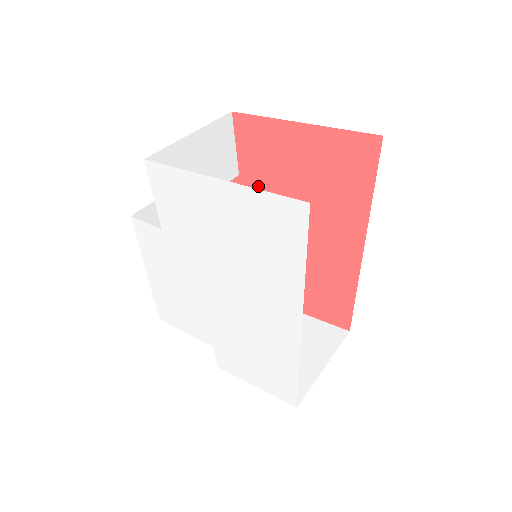
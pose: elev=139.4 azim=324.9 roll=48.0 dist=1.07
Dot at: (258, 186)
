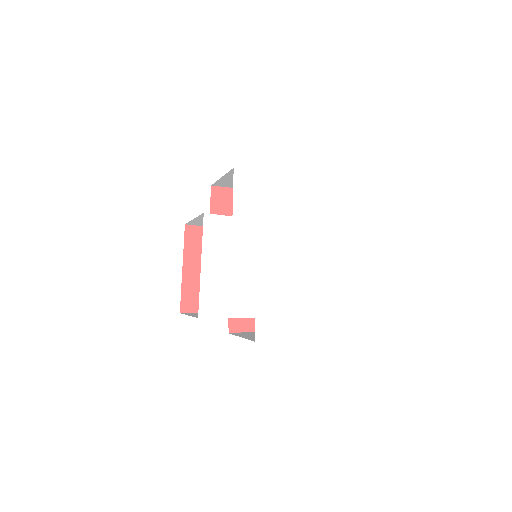
Dot at: occluded
